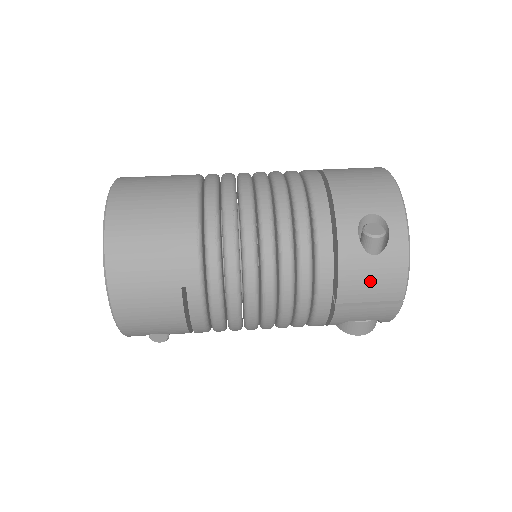
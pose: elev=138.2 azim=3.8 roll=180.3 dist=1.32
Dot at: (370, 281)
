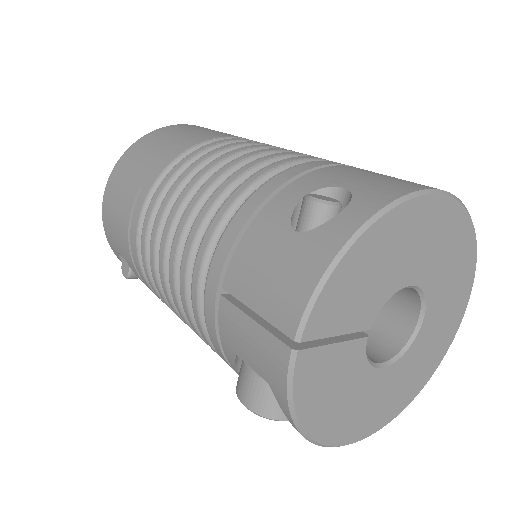
Dot at: (267, 268)
